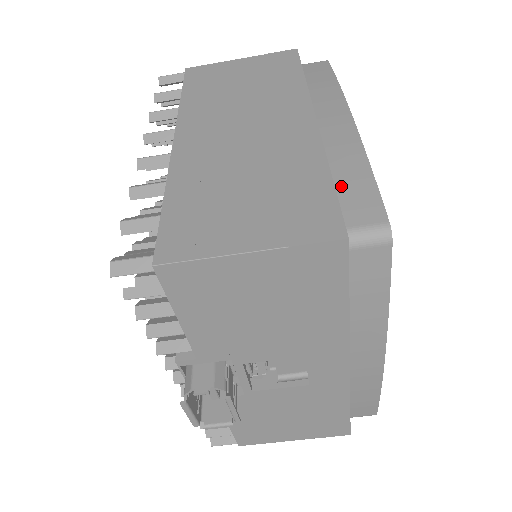
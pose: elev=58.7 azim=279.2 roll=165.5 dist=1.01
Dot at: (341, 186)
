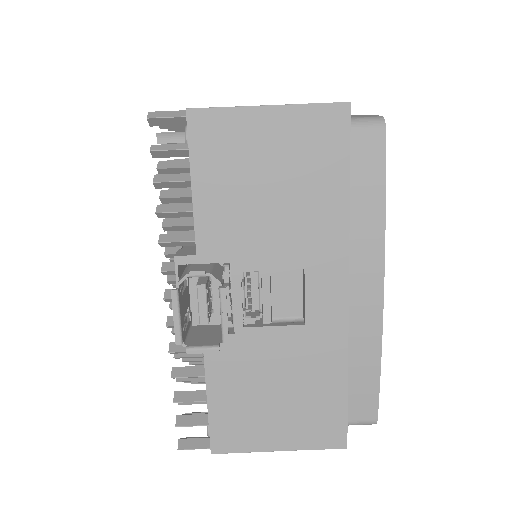
Dot at: occluded
